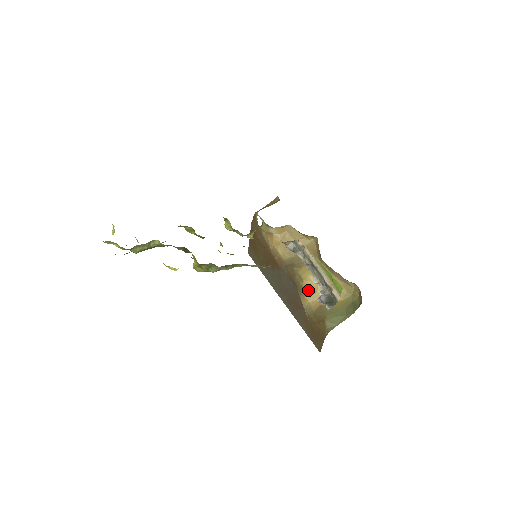
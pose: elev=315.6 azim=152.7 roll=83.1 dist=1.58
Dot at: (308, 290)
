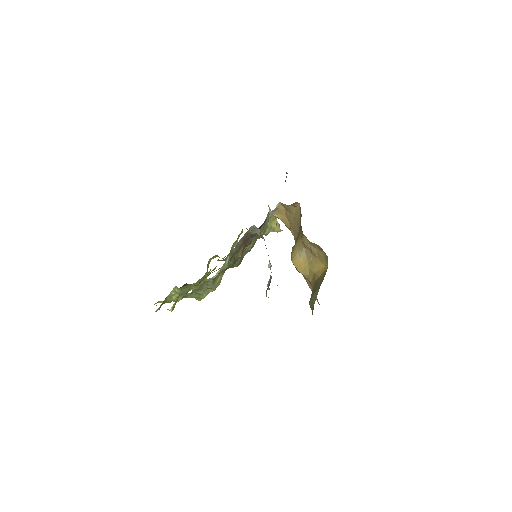
Dot at: (299, 270)
